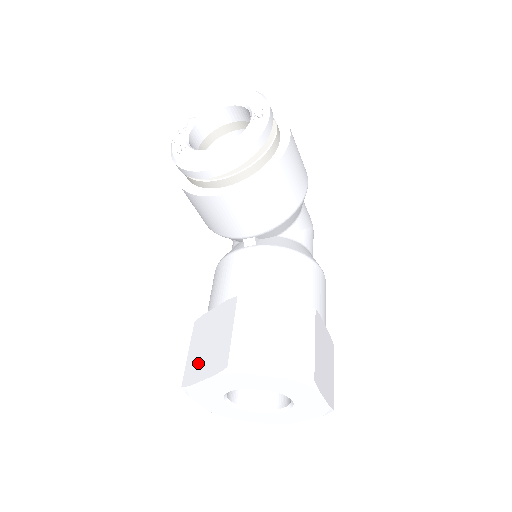
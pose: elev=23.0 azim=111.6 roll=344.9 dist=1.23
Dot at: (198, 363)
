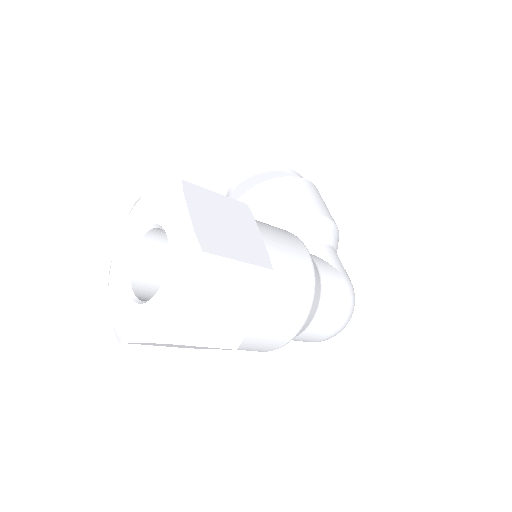
Dot at: occluded
